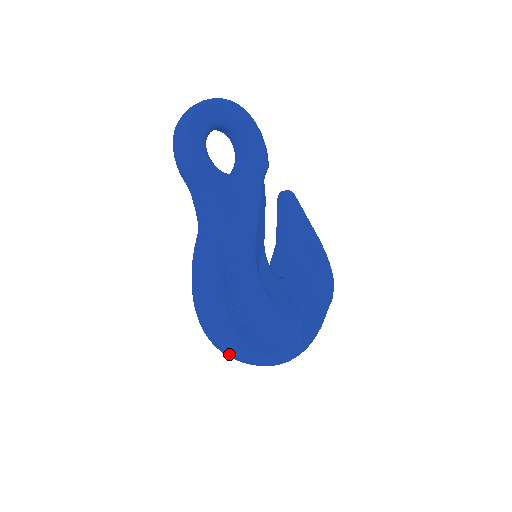
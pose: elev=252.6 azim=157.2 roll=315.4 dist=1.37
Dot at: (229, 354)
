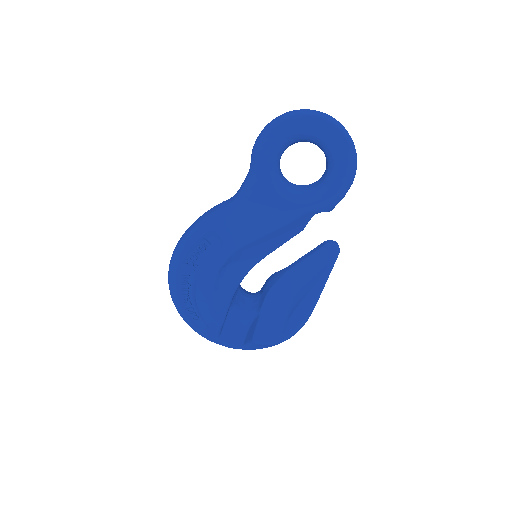
Dot at: occluded
